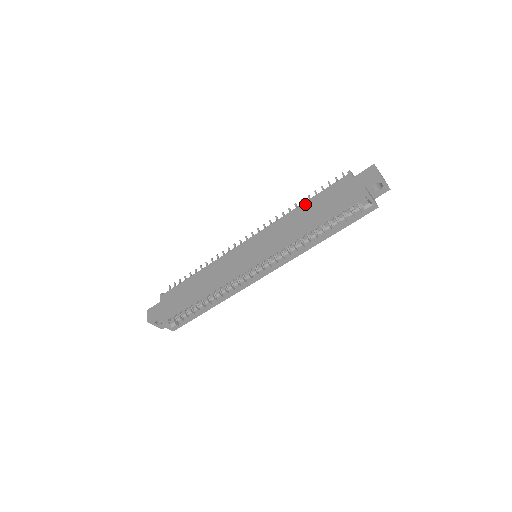
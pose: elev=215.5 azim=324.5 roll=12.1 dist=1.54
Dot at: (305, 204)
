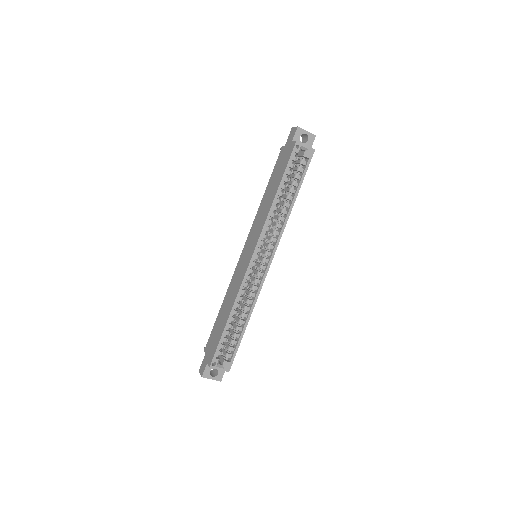
Dot at: (266, 191)
